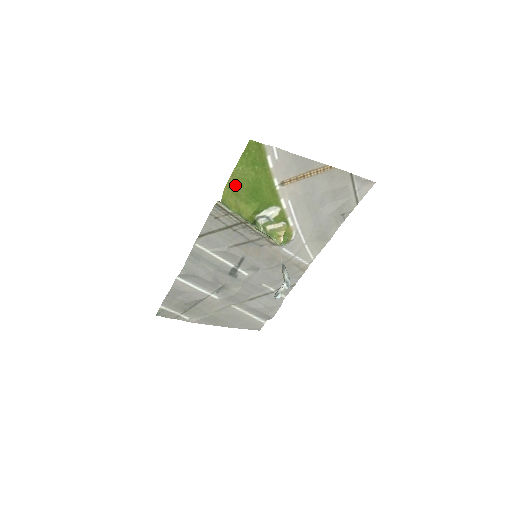
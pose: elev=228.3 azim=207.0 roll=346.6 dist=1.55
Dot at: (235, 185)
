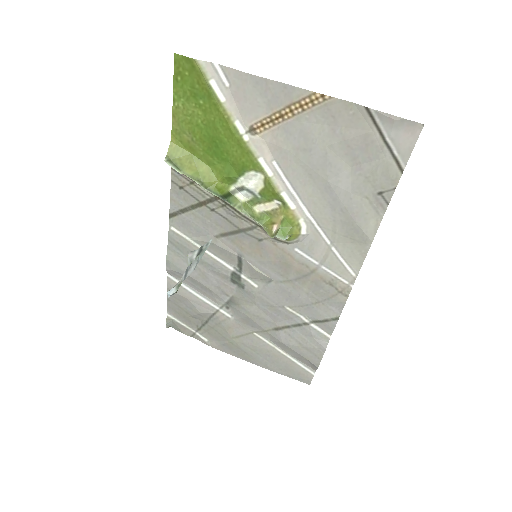
Dot at: (184, 133)
